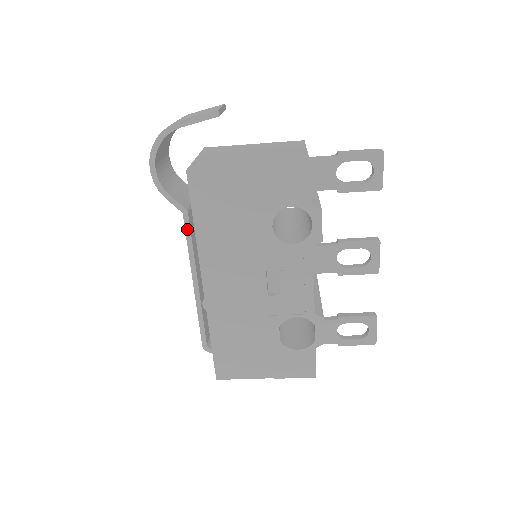
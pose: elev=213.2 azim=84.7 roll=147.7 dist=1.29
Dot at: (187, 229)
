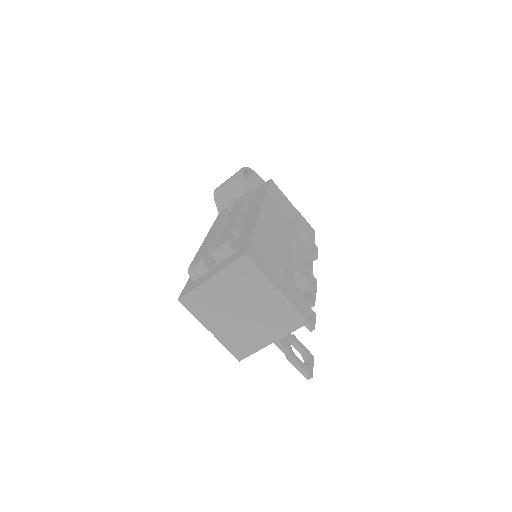
Dot at: (248, 196)
